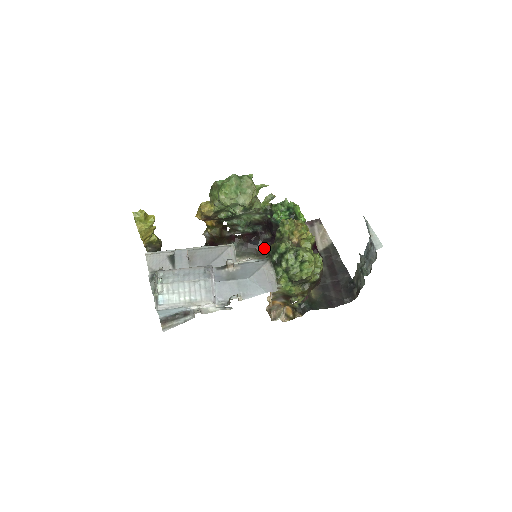
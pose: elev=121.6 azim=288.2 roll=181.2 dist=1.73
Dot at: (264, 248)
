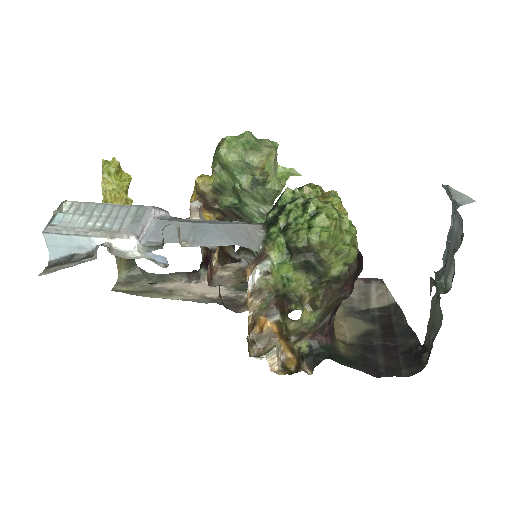
Dot at: occluded
